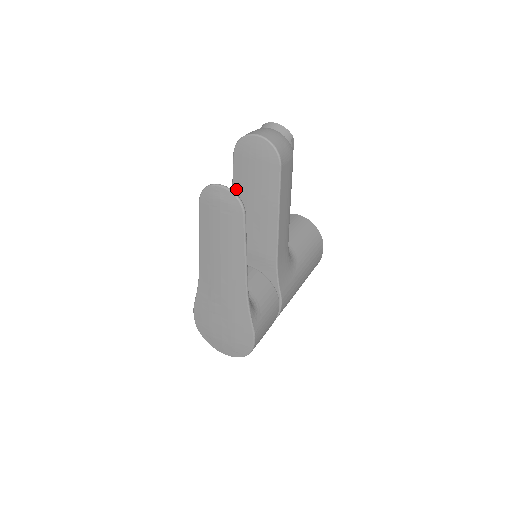
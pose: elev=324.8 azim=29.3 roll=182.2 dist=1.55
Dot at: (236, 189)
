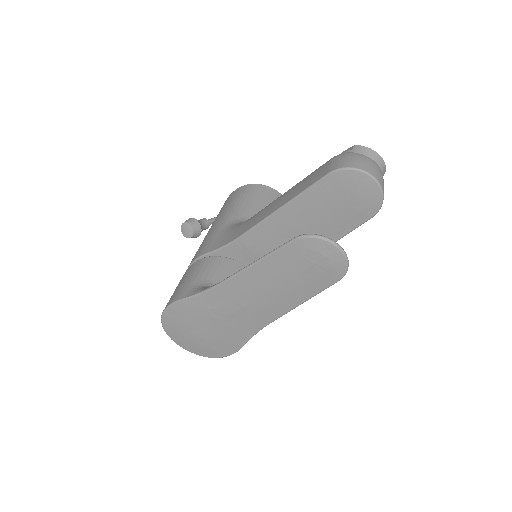
Dot at: (298, 203)
